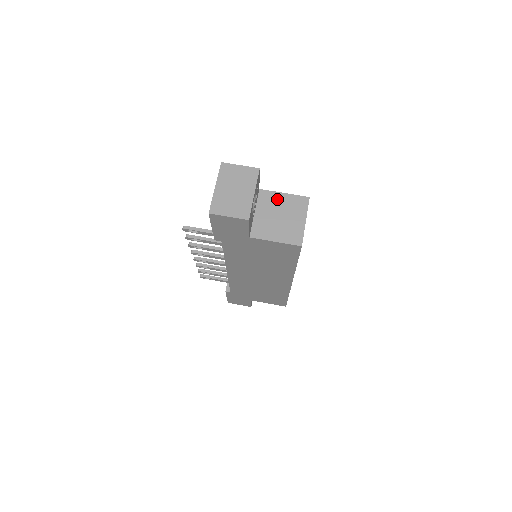
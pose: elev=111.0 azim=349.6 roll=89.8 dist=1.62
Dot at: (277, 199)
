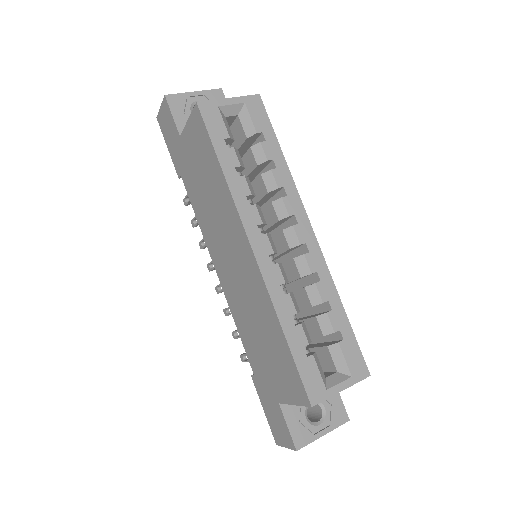
Dot at: occluded
